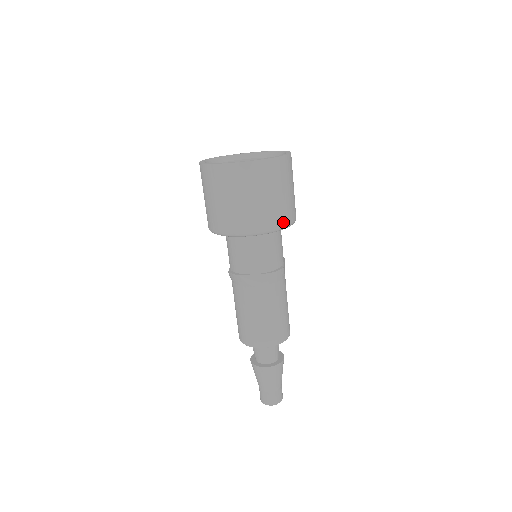
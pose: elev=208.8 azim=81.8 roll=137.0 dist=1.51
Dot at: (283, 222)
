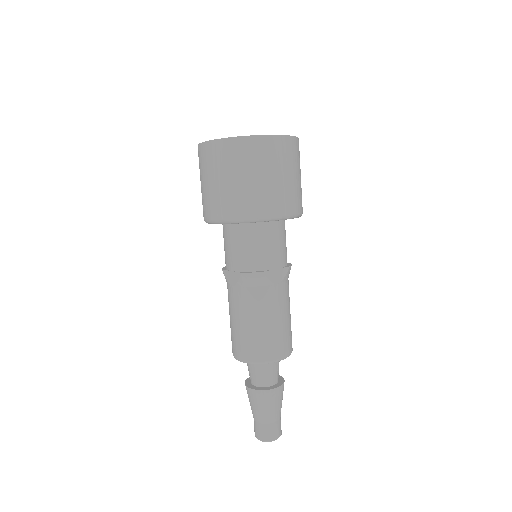
Dot at: (248, 213)
